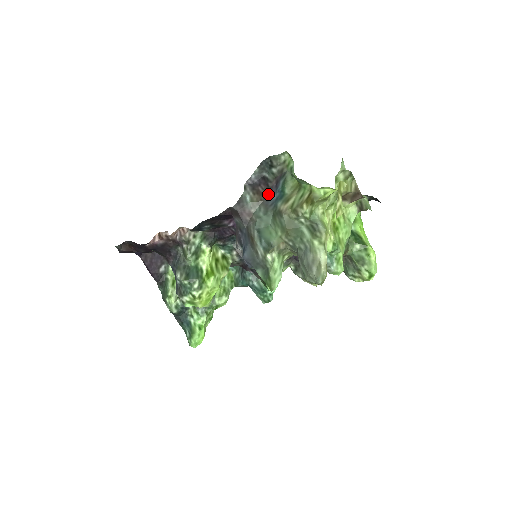
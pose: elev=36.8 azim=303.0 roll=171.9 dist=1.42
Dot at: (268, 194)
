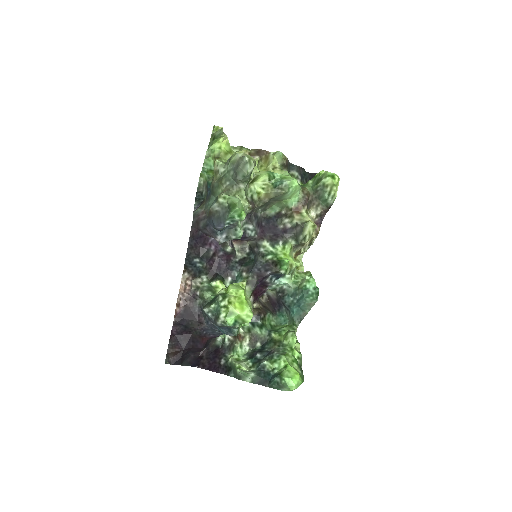
Dot at: (206, 197)
